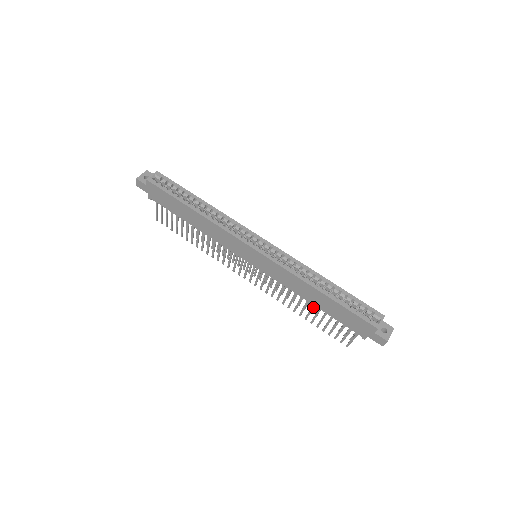
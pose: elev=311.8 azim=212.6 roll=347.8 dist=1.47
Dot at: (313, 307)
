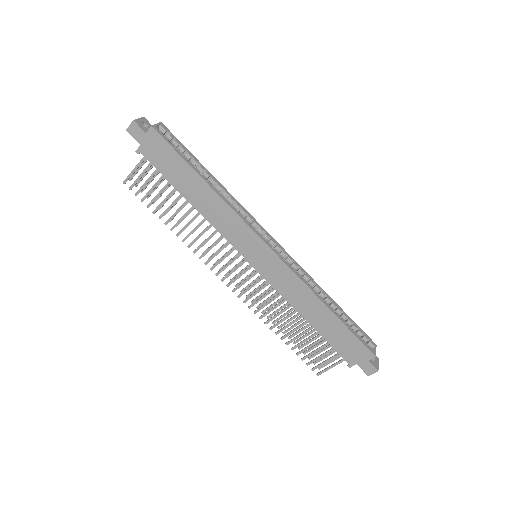
Dot at: (302, 325)
